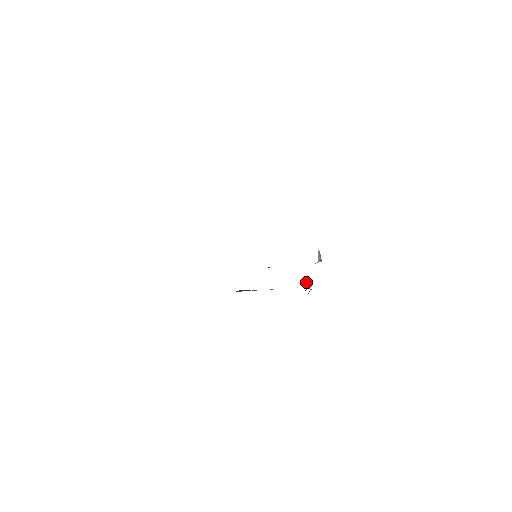
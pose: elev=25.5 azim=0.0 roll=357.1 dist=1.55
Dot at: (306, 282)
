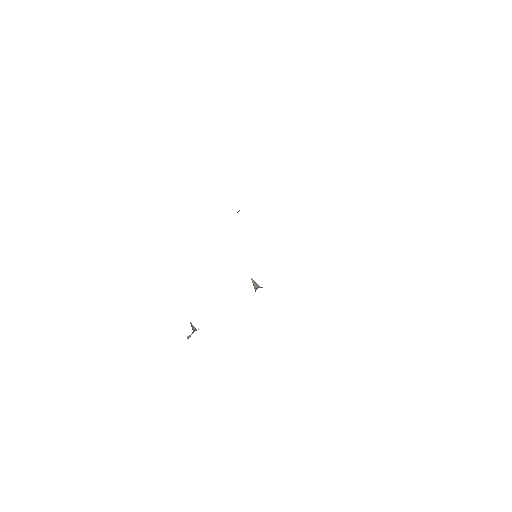
Dot at: (191, 323)
